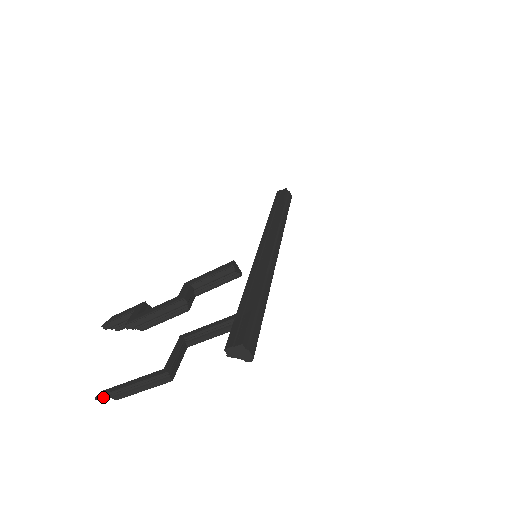
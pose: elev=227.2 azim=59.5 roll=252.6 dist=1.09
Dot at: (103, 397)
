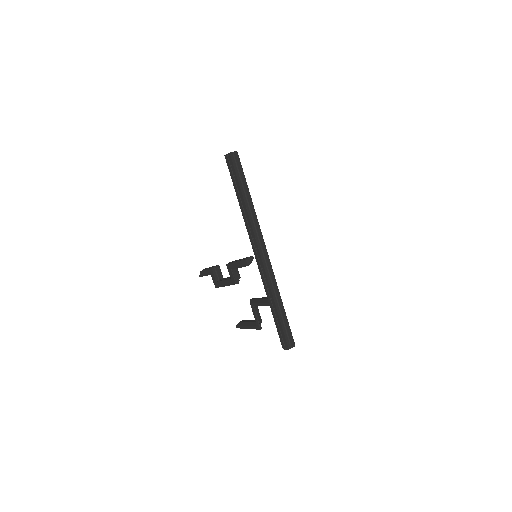
Dot at: occluded
